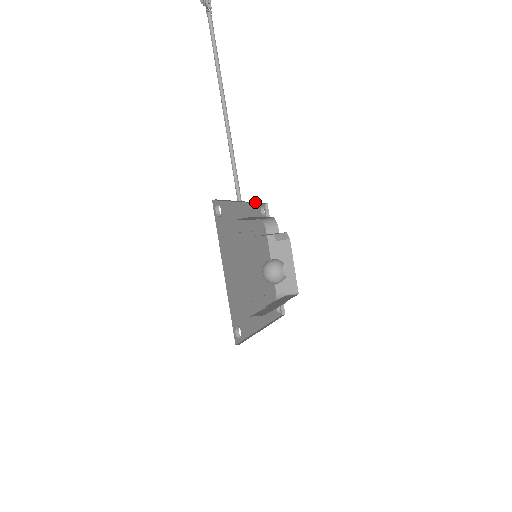
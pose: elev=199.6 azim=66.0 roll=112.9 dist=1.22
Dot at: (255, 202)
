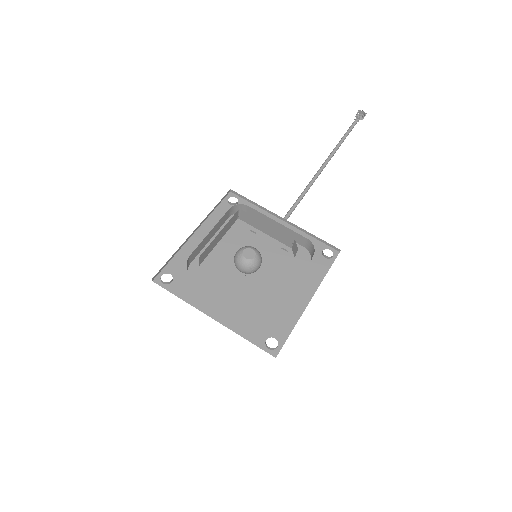
Dot at: (310, 233)
